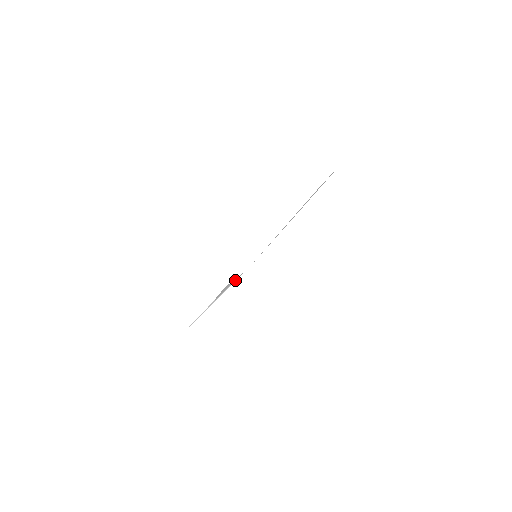
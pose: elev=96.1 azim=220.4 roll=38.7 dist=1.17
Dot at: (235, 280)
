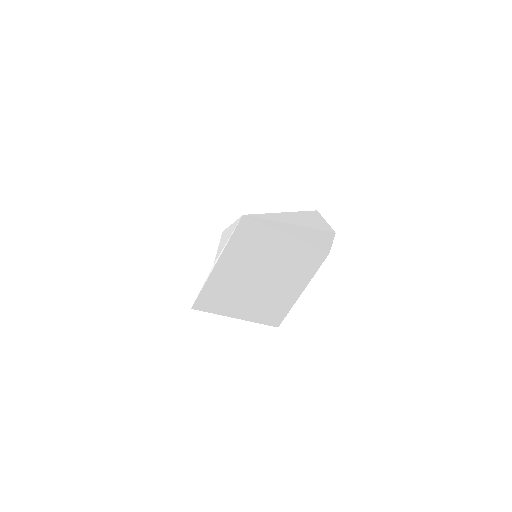
Dot at: (232, 231)
